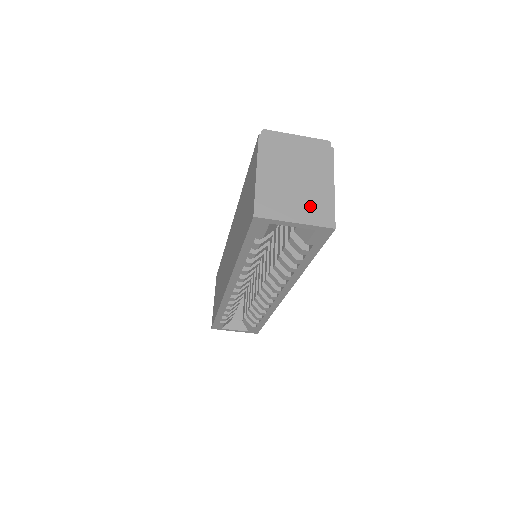
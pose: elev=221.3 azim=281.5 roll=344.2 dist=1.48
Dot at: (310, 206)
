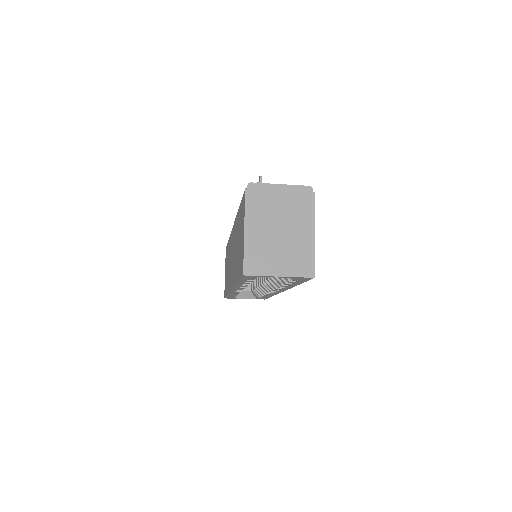
Dot at: (292, 258)
